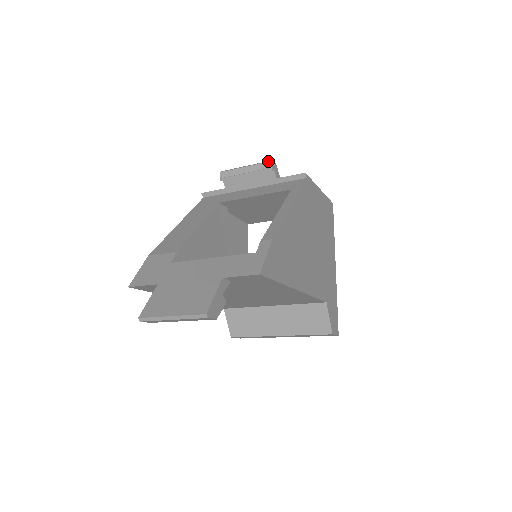
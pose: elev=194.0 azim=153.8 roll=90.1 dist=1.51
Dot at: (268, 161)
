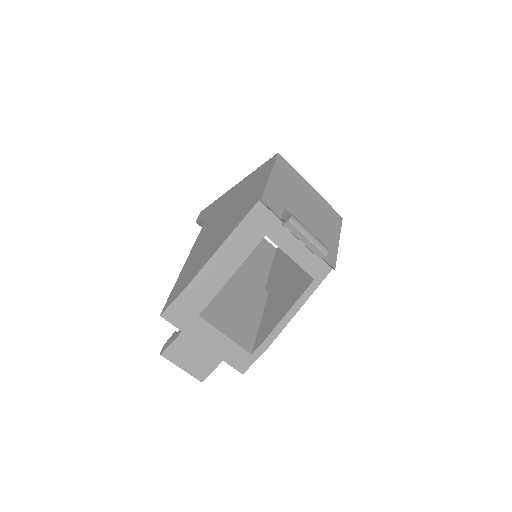
Dot at: (324, 253)
